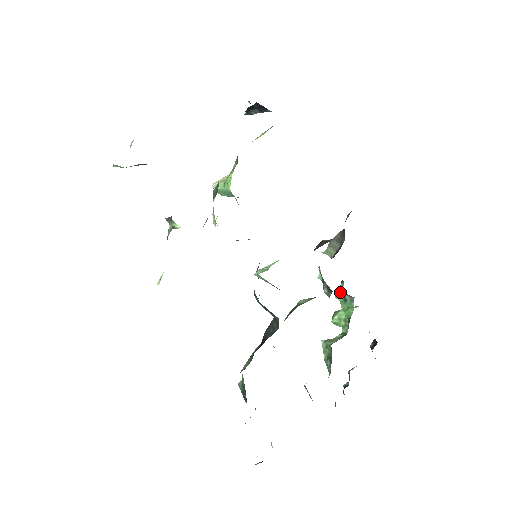
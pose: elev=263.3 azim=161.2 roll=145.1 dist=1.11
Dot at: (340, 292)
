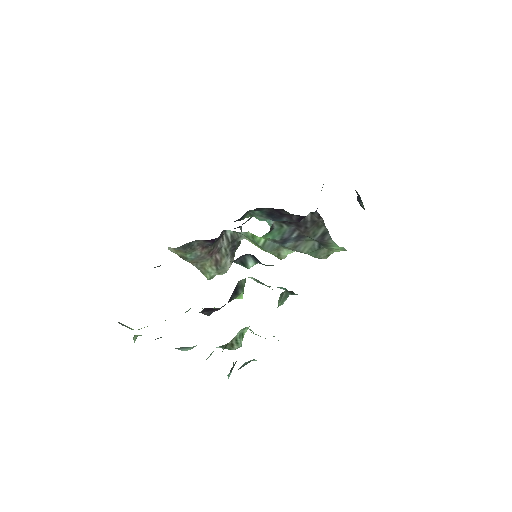
Dot at: occluded
